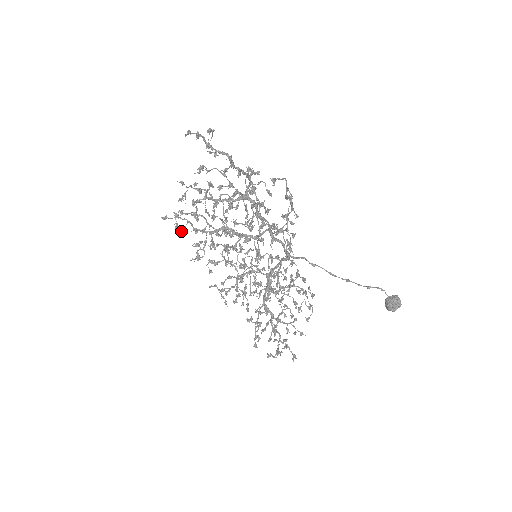
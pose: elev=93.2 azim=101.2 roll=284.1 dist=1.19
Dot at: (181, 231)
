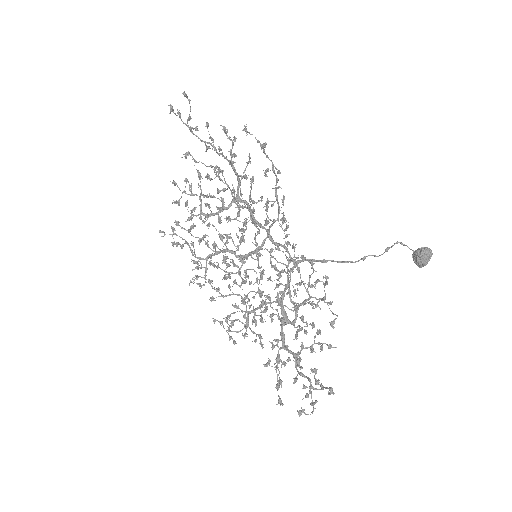
Dot at: (177, 242)
